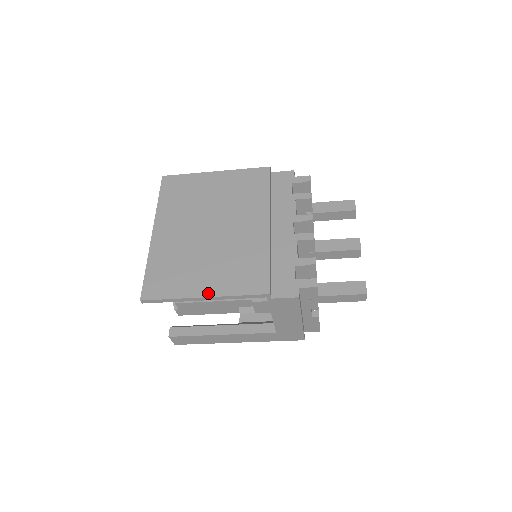
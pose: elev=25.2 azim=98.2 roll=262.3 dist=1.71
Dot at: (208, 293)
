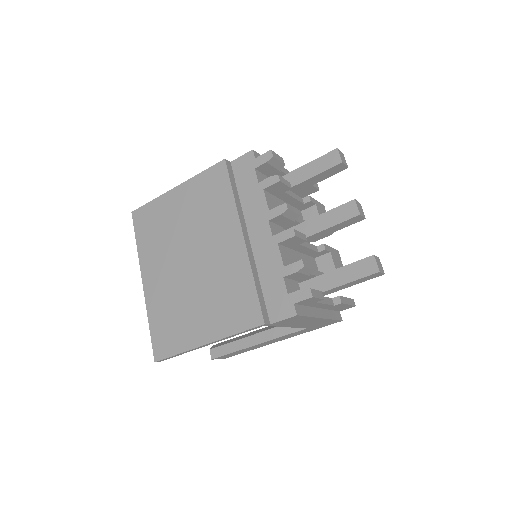
Dot at: (208, 339)
